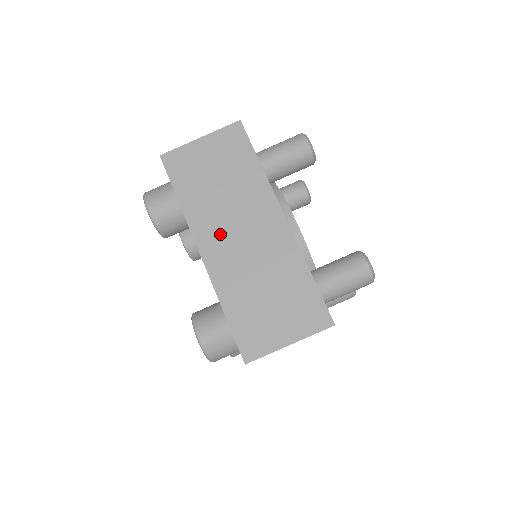
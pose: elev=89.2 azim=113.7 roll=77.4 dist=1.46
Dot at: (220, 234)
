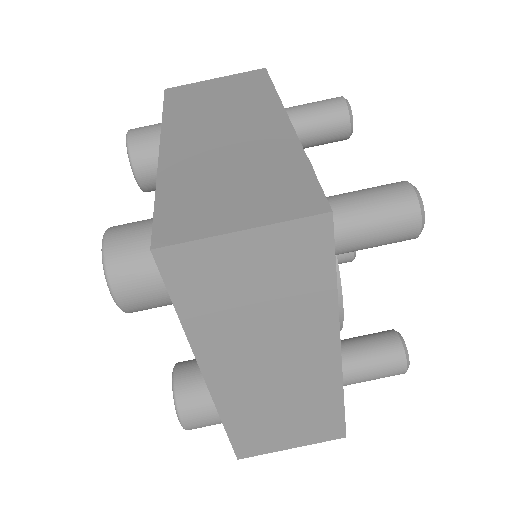
Dot at: (196, 132)
